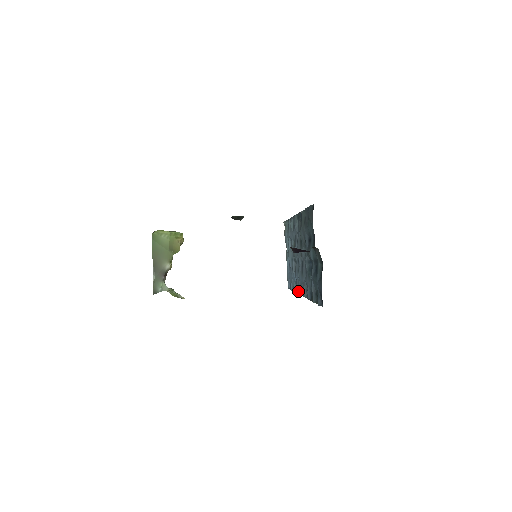
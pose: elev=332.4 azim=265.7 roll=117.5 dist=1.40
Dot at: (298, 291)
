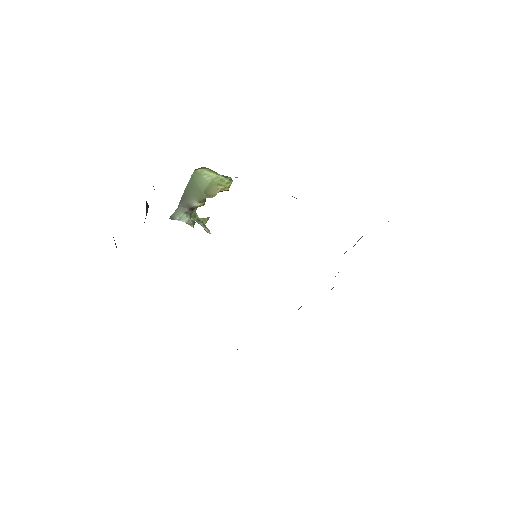
Dot at: occluded
